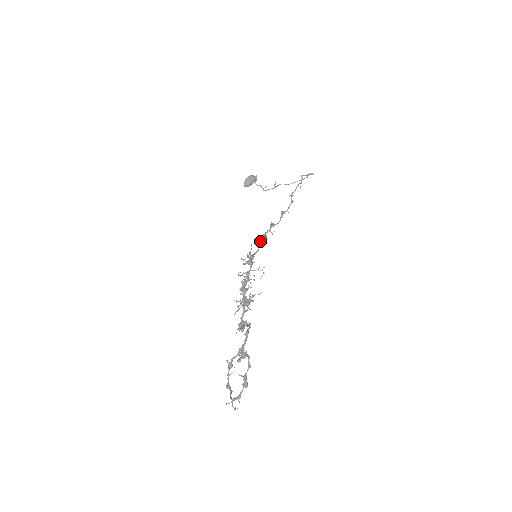
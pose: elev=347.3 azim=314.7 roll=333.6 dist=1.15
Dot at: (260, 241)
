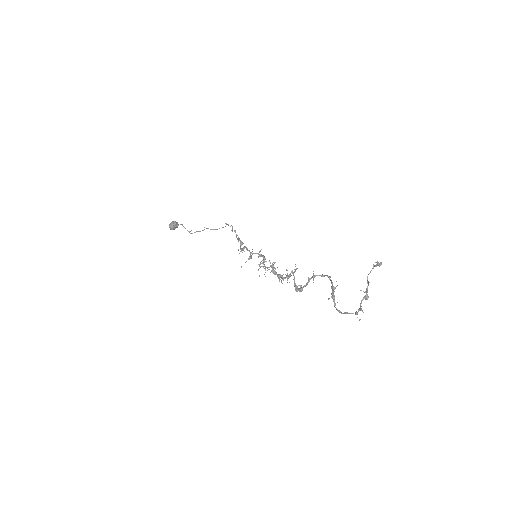
Dot at: occluded
